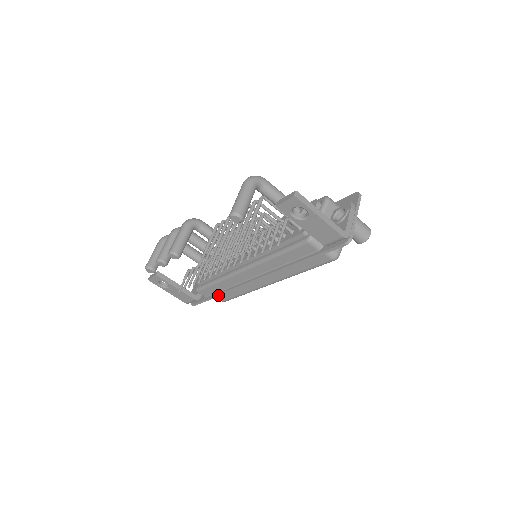
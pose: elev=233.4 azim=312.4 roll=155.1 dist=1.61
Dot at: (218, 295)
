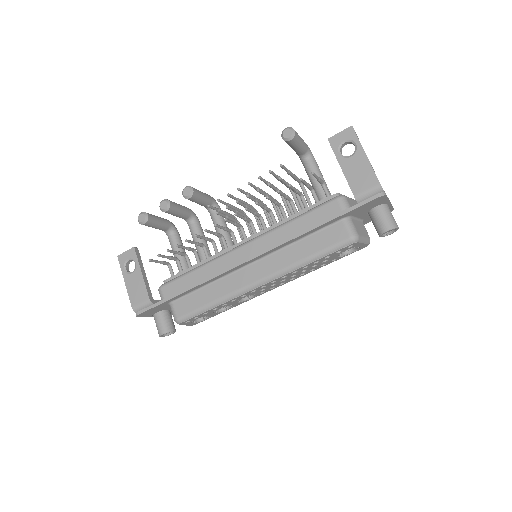
Dot at: (185, 290)
